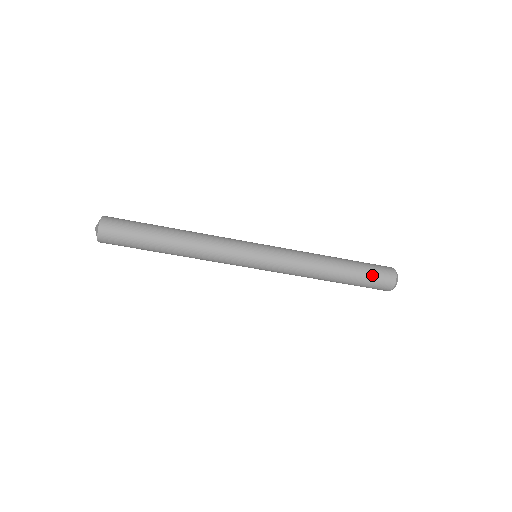
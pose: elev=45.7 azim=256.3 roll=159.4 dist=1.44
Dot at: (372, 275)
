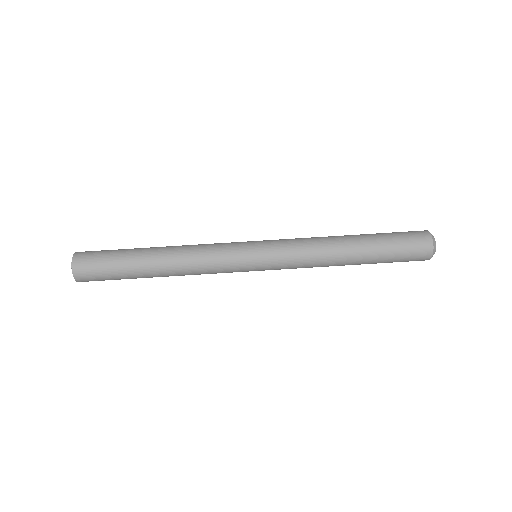
Dot at: (401, 245)
